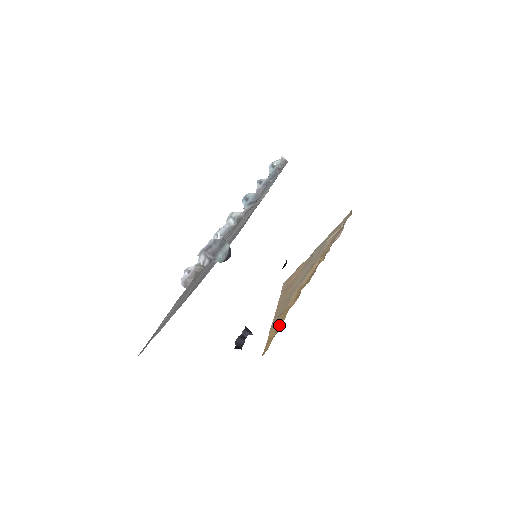
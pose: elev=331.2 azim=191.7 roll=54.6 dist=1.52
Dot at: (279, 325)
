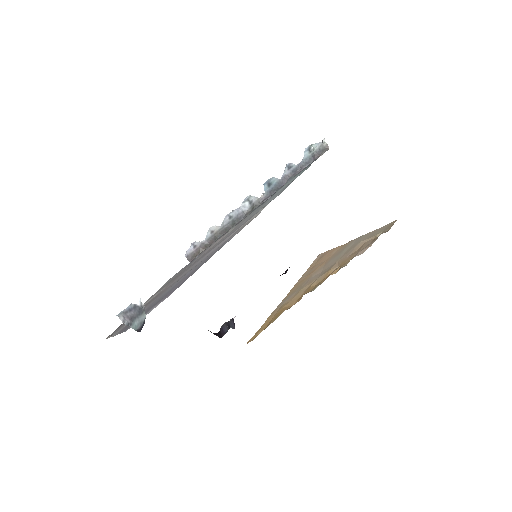
Dot at: (272, 320)
